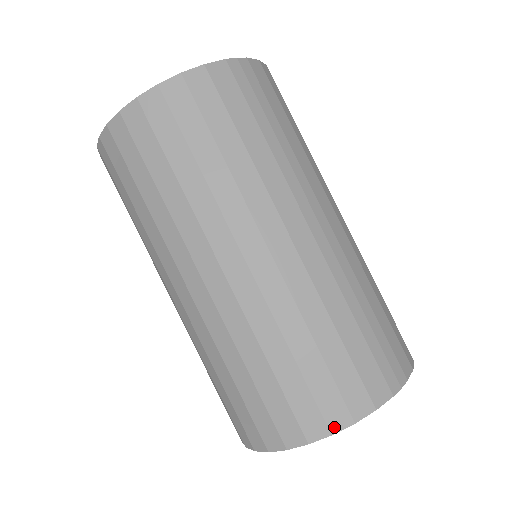
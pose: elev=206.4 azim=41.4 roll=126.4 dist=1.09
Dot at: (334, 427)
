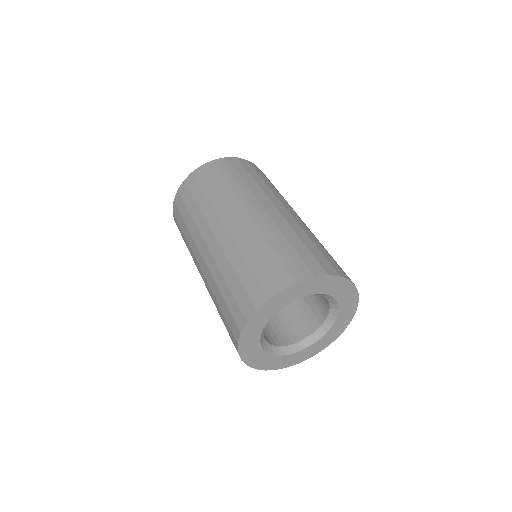
Dot at: (257, 305)
